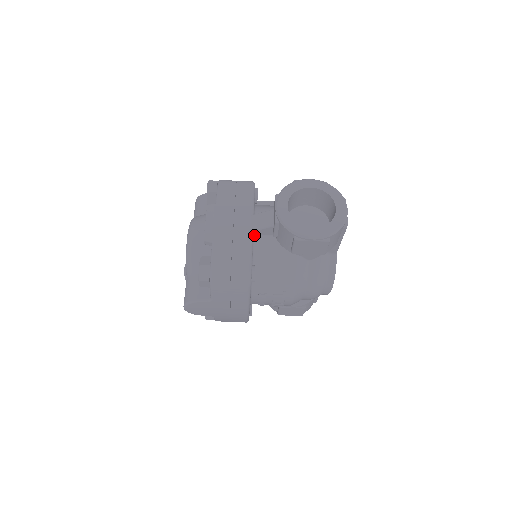
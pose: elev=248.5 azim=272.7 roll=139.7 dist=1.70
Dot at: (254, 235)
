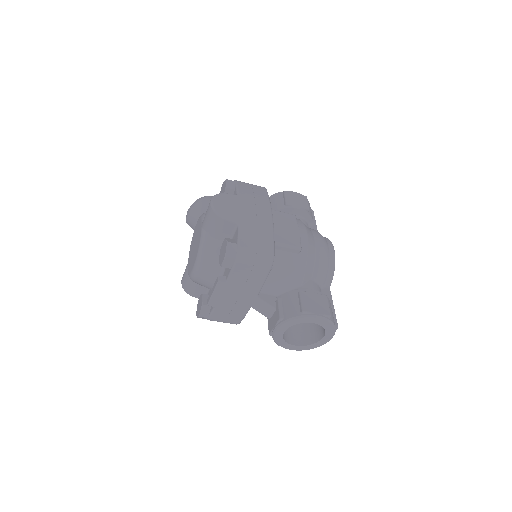
Dot at: occluded
